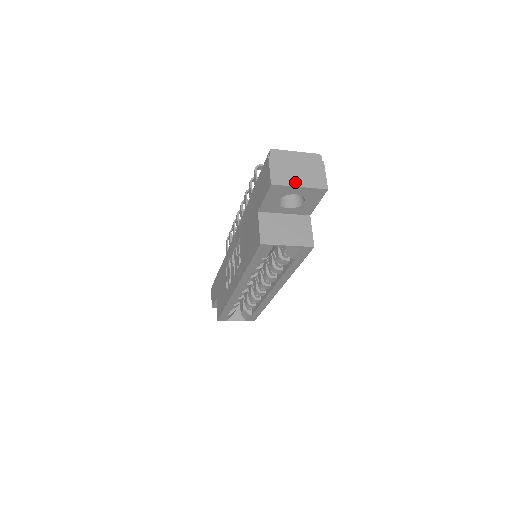
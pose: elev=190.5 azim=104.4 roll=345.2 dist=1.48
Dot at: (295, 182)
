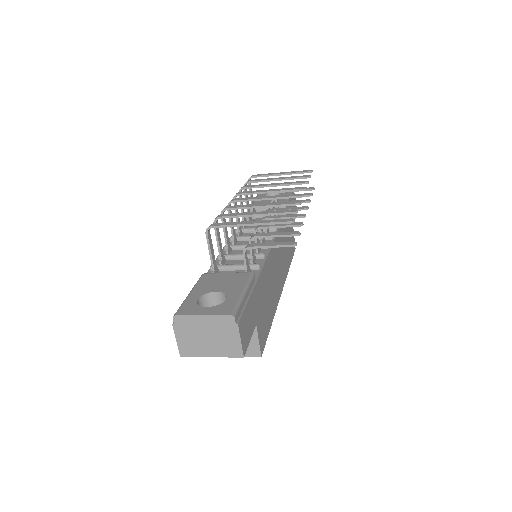
Dot at: (205, 352)
